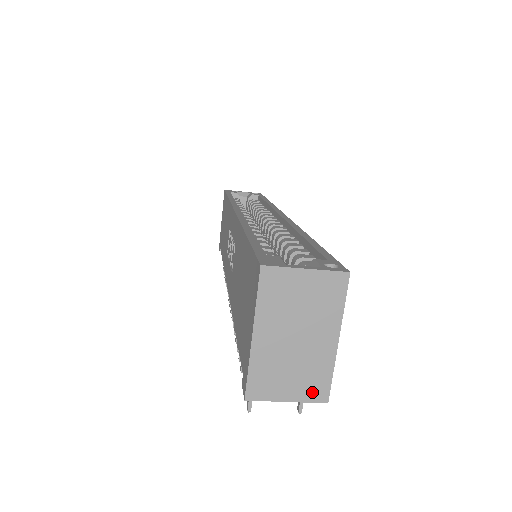
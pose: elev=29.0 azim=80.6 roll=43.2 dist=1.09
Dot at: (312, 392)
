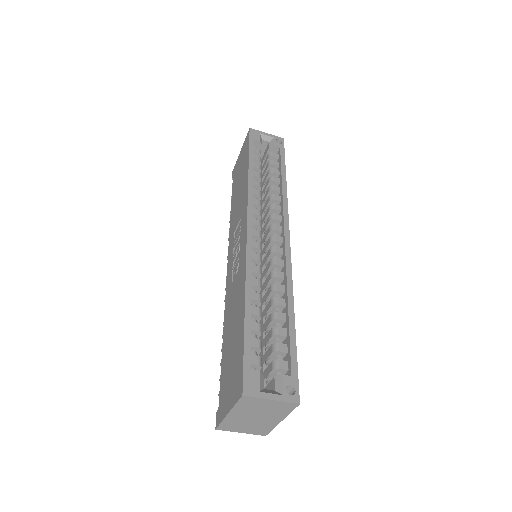
Dot at: (258, 432)
